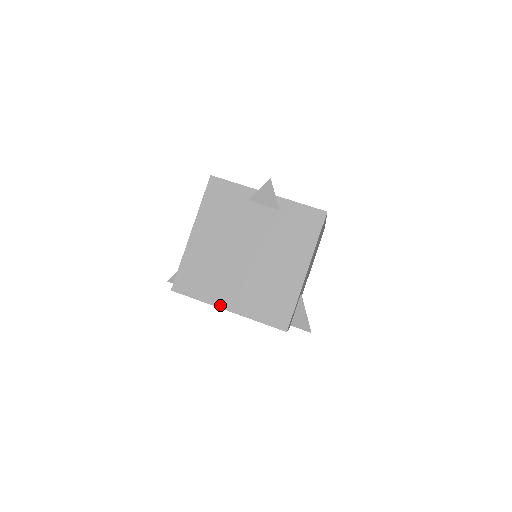
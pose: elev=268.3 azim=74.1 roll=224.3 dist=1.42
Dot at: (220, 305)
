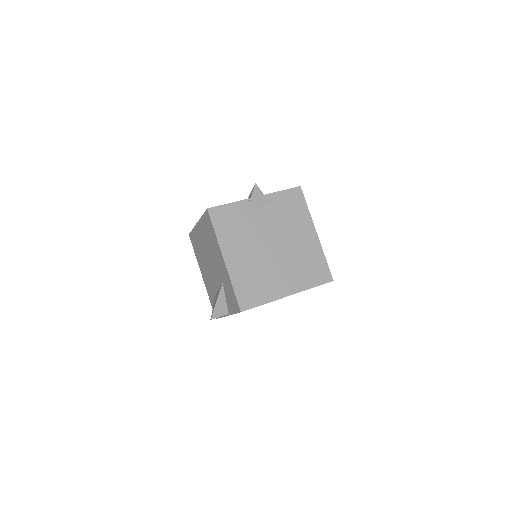
Dot at: (282, 296)
